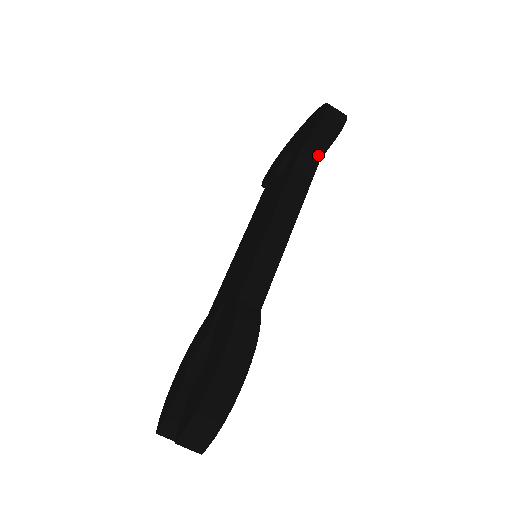
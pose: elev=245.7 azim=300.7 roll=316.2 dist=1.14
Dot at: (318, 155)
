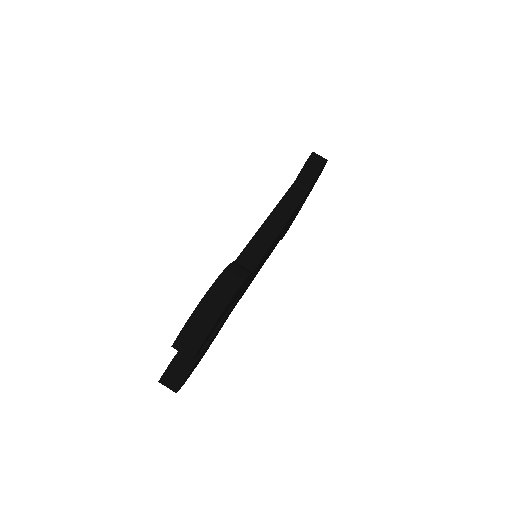
Dot at: (307, 187)
